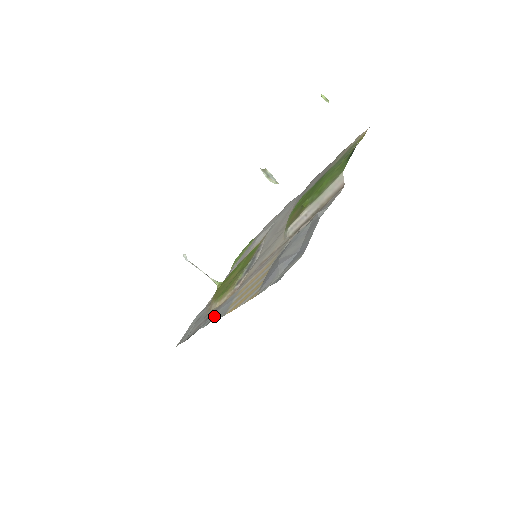
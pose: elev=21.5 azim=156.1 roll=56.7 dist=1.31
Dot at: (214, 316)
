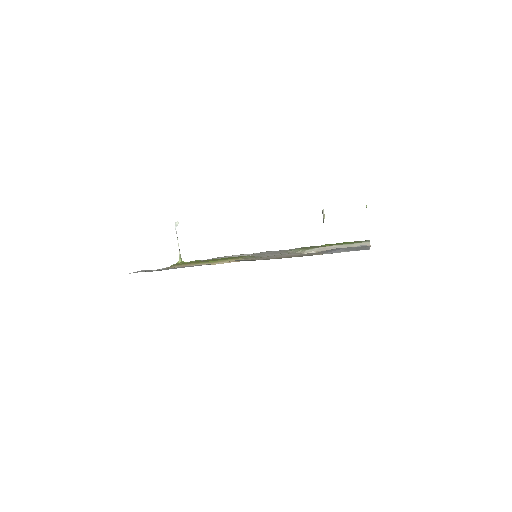
Dot at: (235, 260)
